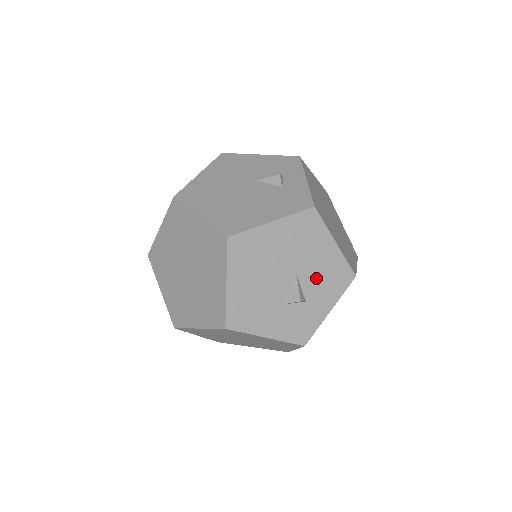
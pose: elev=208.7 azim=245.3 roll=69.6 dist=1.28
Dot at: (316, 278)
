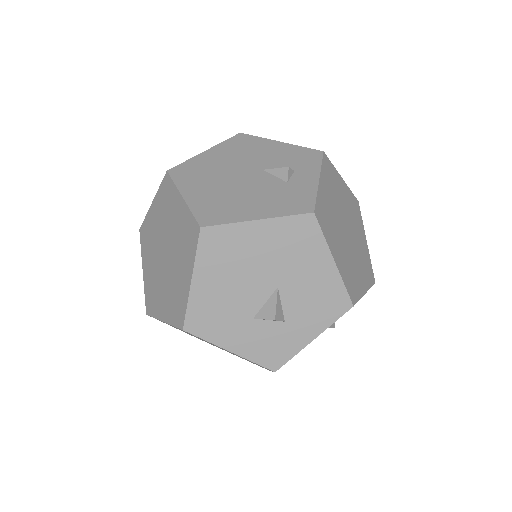
Dot at: (302, 297)
